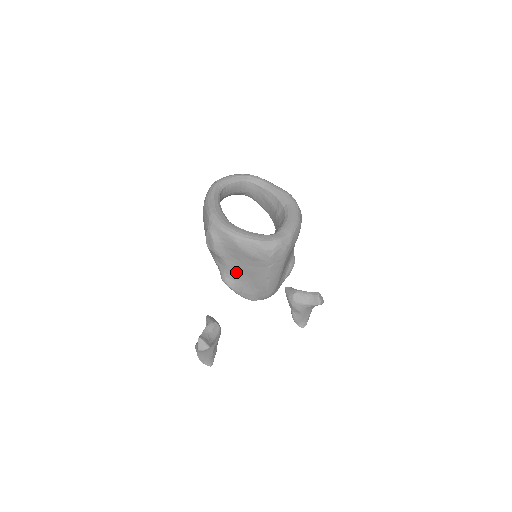
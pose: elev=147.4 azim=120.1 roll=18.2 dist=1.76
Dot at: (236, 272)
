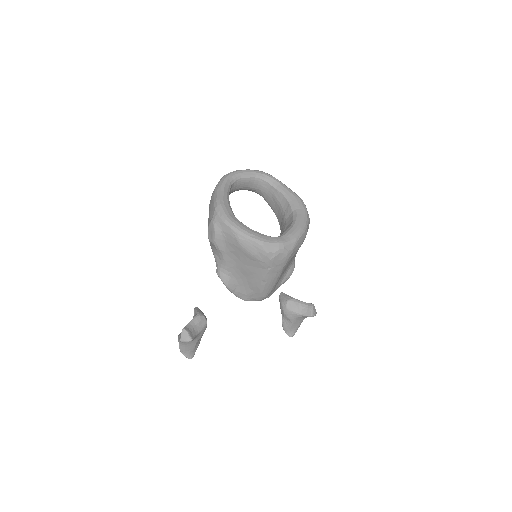
Dot at: (233, 269)
